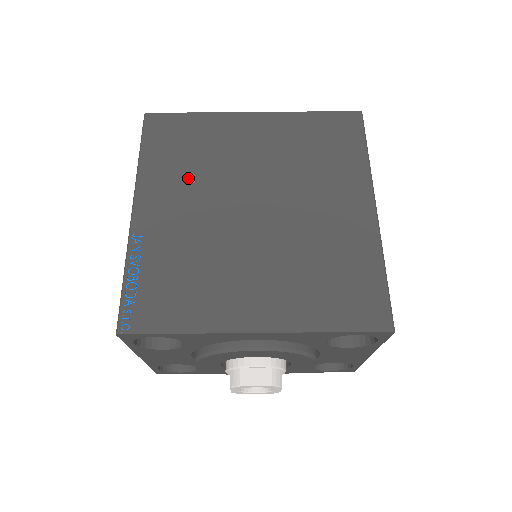
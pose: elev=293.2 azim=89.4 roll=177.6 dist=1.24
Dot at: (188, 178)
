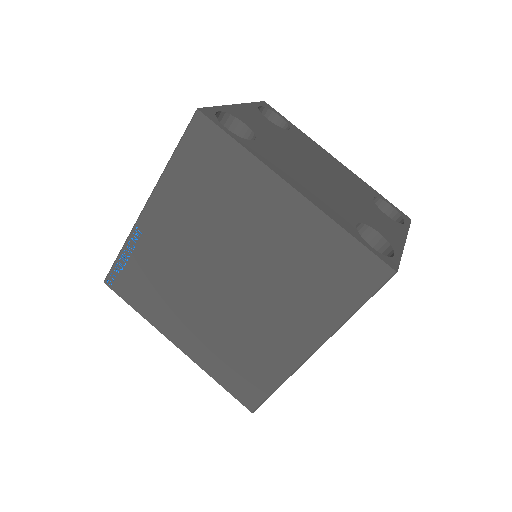
Dot at: (196, 212)
